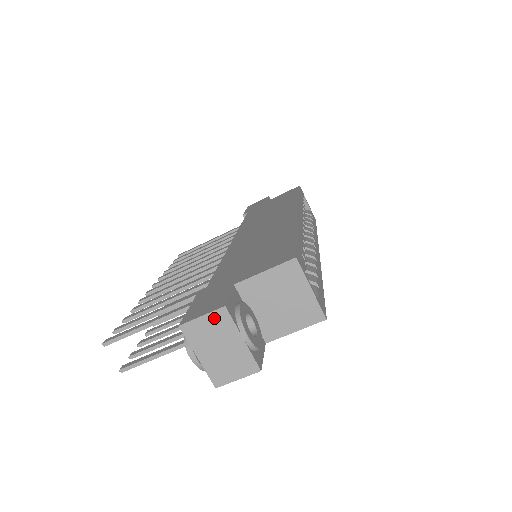
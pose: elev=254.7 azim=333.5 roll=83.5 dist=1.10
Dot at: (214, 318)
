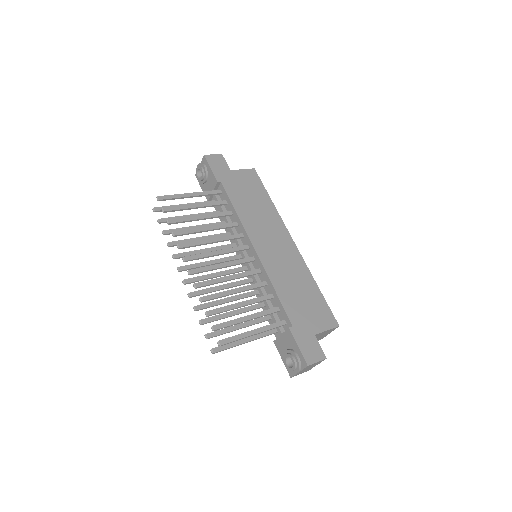
Dot at: (319, 362)
